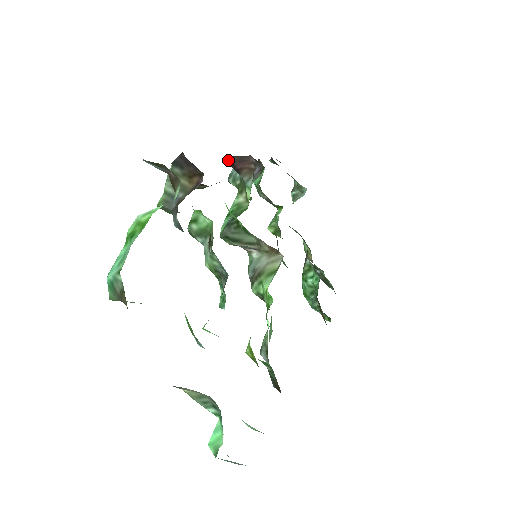
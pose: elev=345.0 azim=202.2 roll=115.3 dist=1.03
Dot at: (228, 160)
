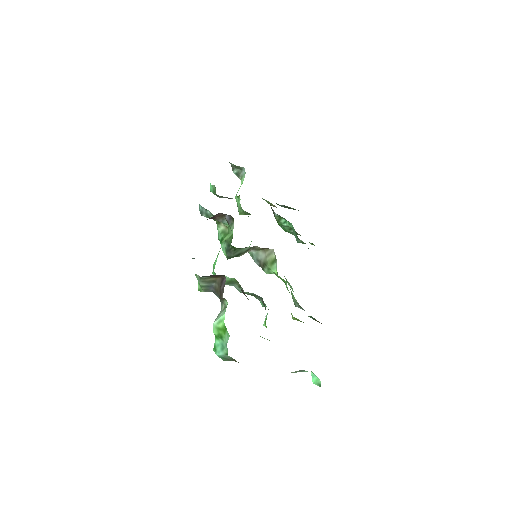
Dot at: occluded
